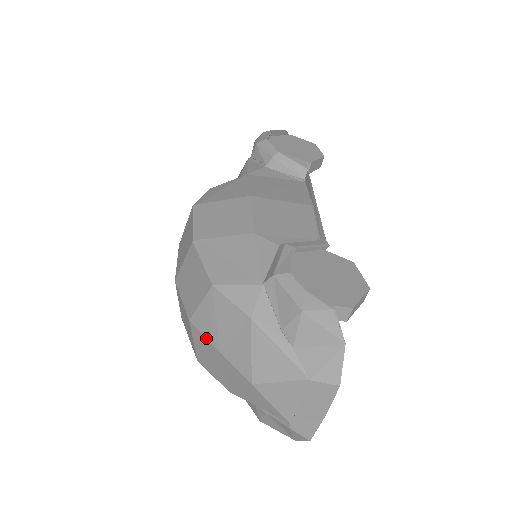
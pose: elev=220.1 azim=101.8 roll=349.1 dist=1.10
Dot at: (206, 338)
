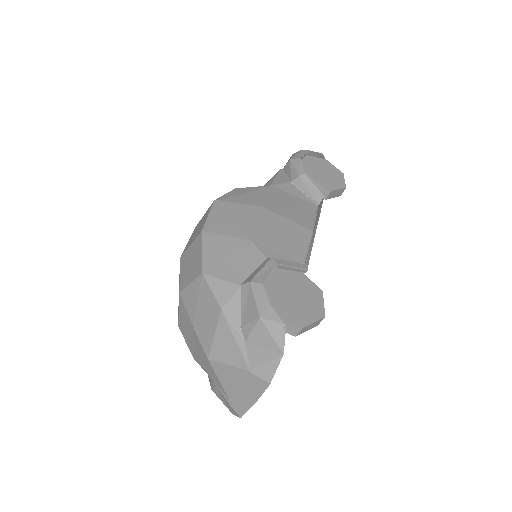
Dot at: (187, 311)
